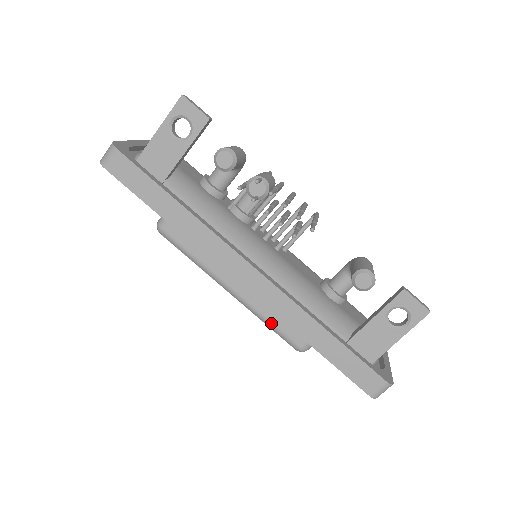
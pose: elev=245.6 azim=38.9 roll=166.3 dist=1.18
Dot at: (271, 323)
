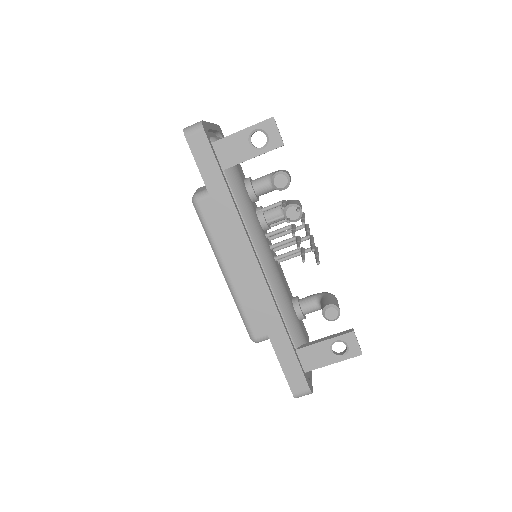
Dot at: (243, 311)
